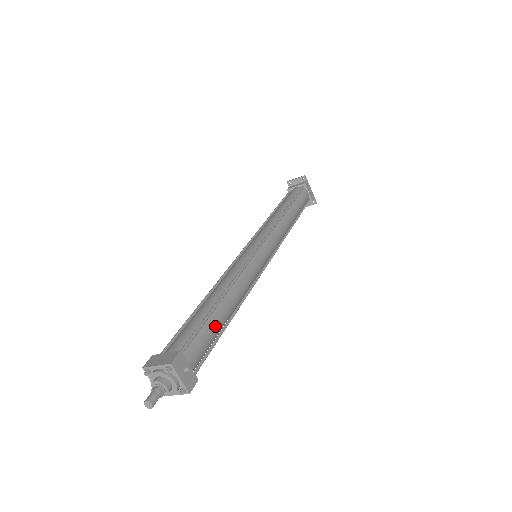
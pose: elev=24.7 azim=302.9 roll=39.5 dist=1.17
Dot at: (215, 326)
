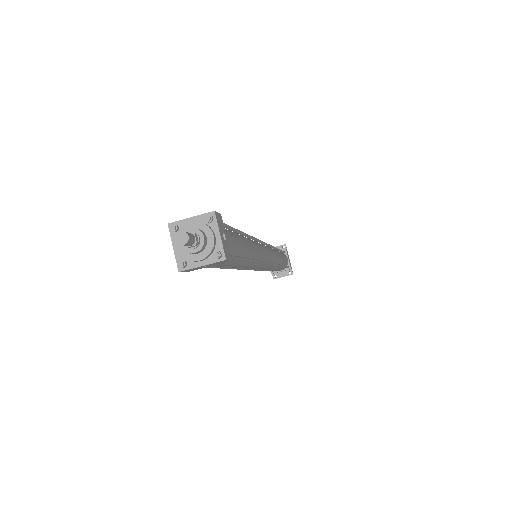
Dot at: (241, 243)
